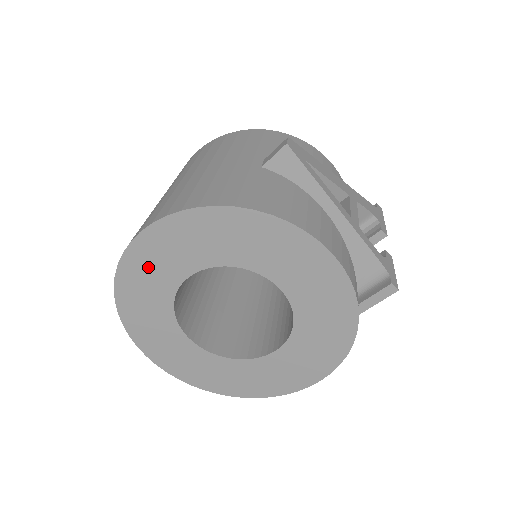
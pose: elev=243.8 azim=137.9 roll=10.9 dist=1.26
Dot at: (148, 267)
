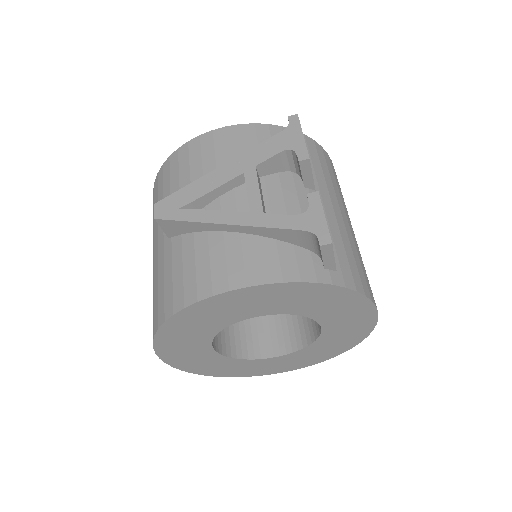
Dot at: (192, 361)
